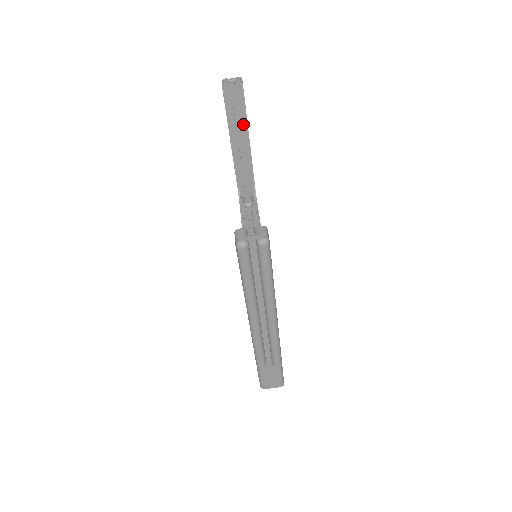
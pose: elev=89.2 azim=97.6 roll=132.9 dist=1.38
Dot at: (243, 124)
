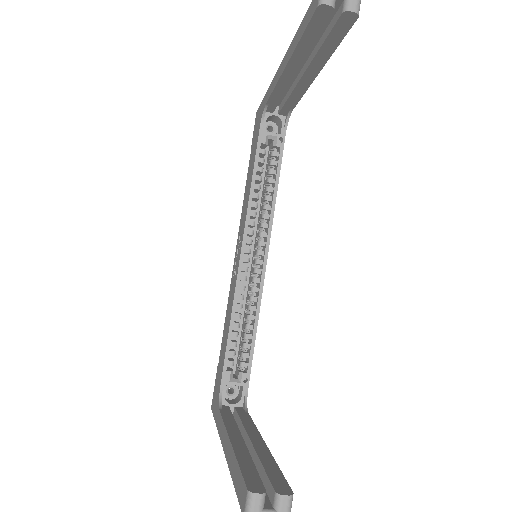
Dot at: (320, 58)
